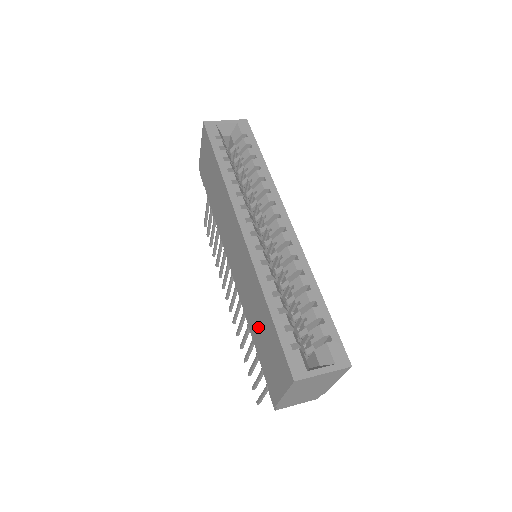
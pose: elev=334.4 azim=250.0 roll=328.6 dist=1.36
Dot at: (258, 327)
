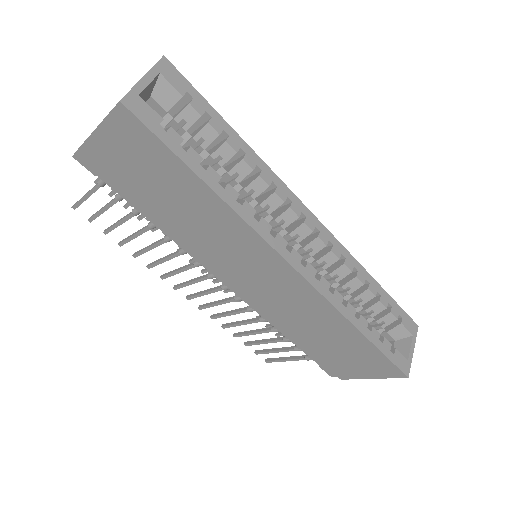
Dot at: (320, 338)
